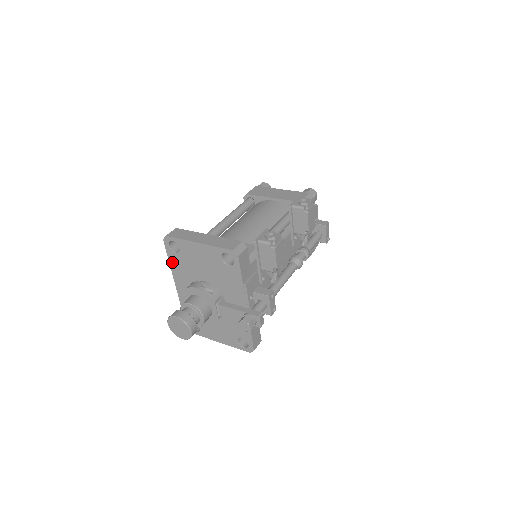
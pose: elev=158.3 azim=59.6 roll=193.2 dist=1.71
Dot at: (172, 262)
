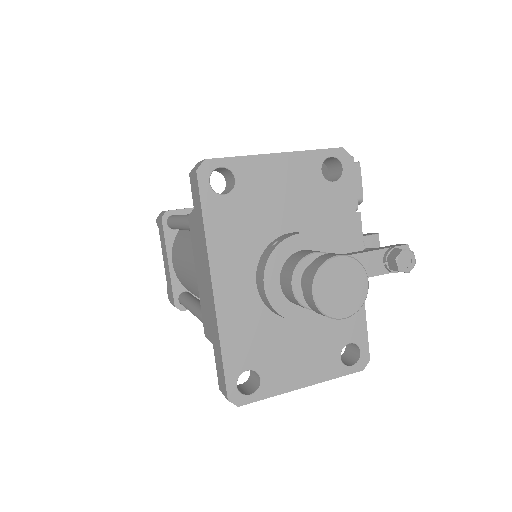
Dot at: (212, 223)
